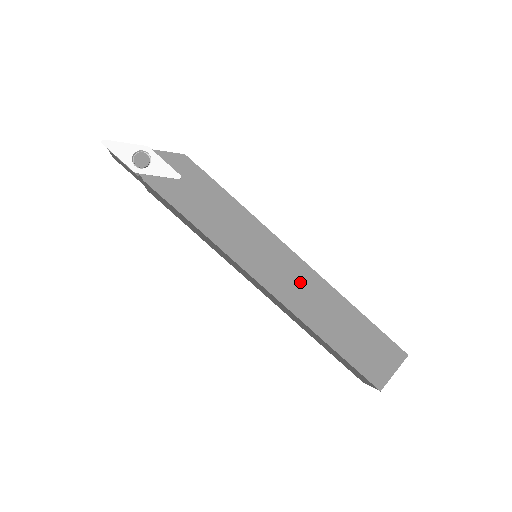
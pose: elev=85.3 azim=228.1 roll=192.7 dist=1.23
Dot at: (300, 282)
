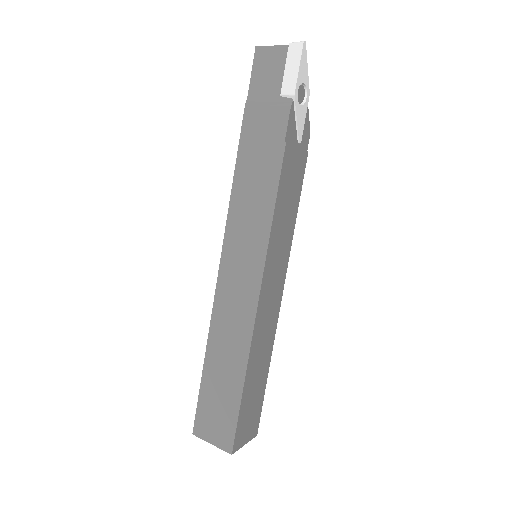
Dot at: (271, 312)
